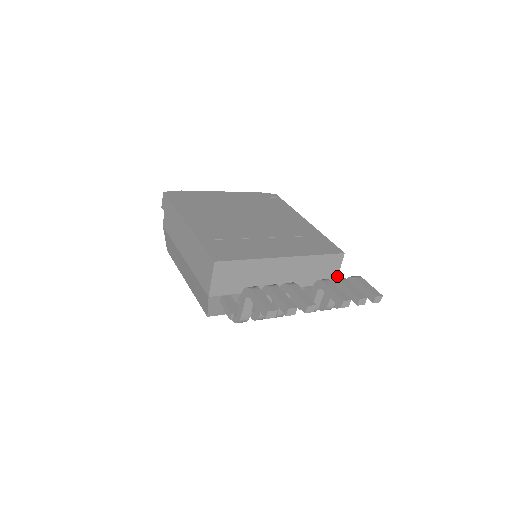
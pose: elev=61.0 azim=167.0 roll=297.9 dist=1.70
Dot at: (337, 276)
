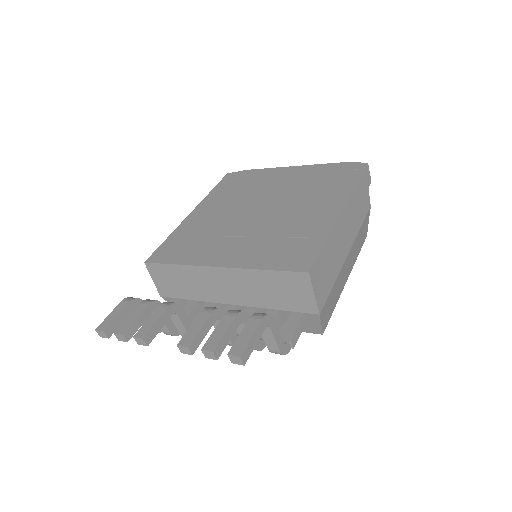
Dot at: (316, 305)
